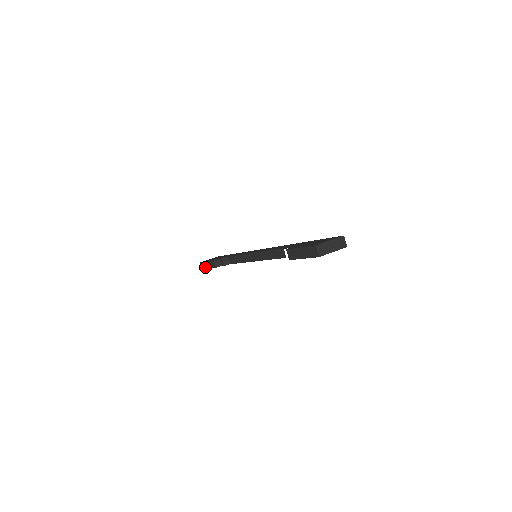
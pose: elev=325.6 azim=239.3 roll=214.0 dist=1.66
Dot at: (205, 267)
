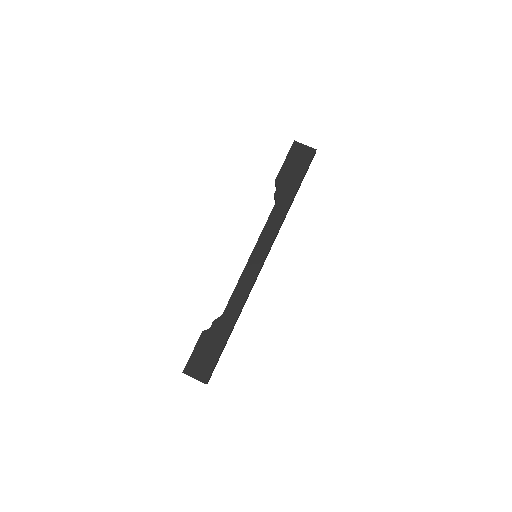
Dot at: occluded
